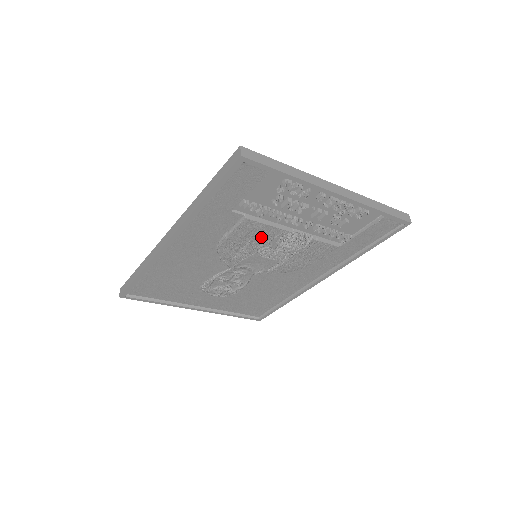
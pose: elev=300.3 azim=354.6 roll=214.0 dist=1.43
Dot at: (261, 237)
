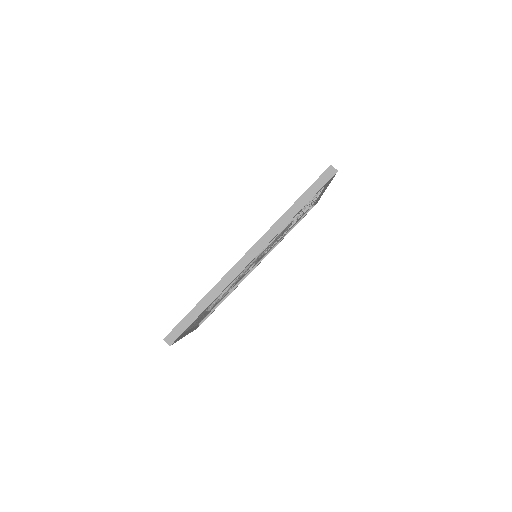
Dot at: (280, 235)
